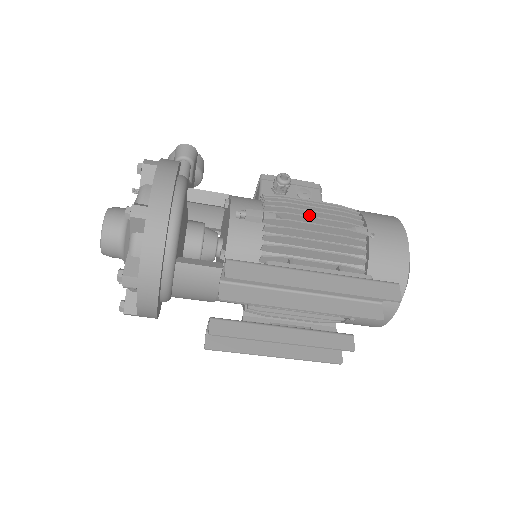
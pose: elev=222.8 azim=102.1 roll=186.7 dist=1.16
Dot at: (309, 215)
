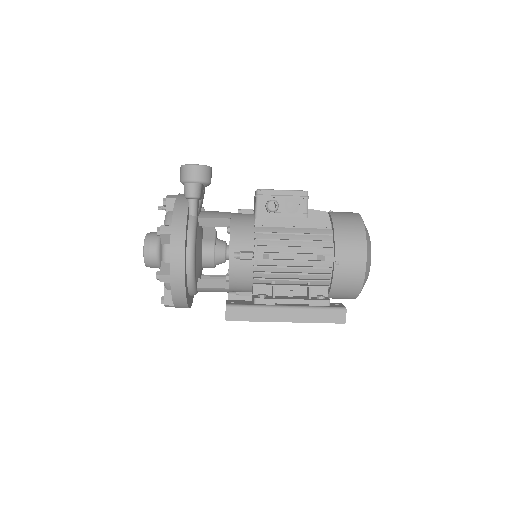
Dot at: (289, 247)
